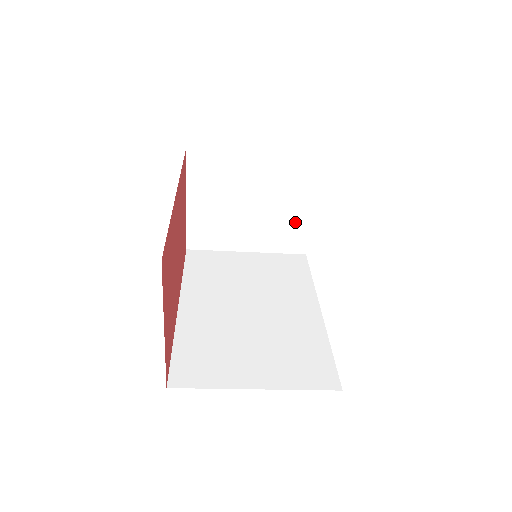
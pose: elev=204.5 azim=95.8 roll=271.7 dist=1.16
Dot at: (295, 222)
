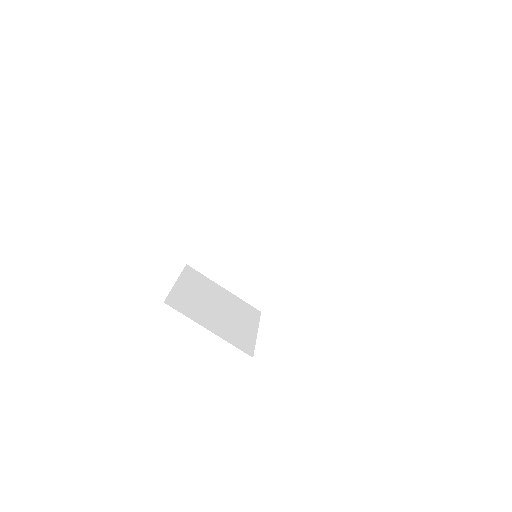
Dot at: (245, 333)
